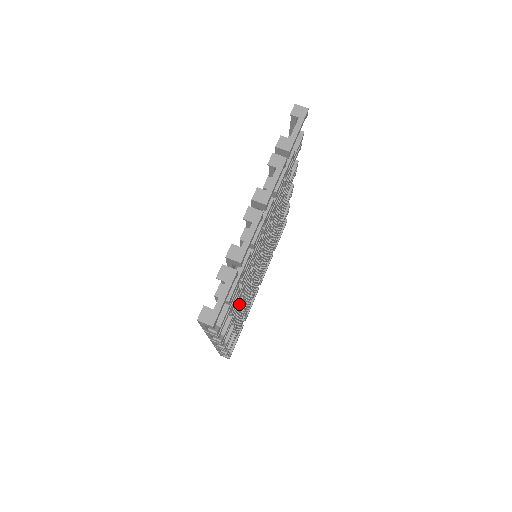
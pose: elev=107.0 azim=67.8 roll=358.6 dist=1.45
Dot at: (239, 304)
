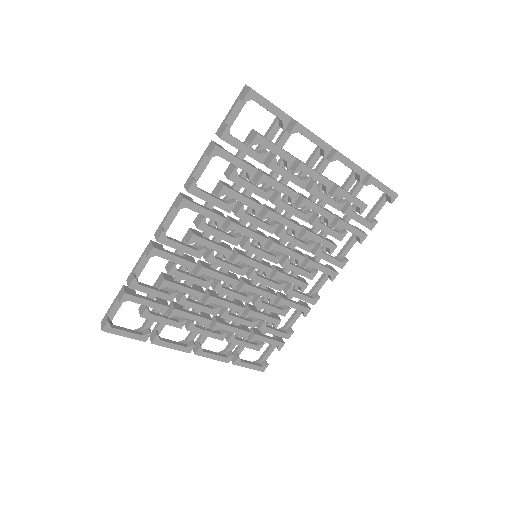
Dot at: (222, 218)
